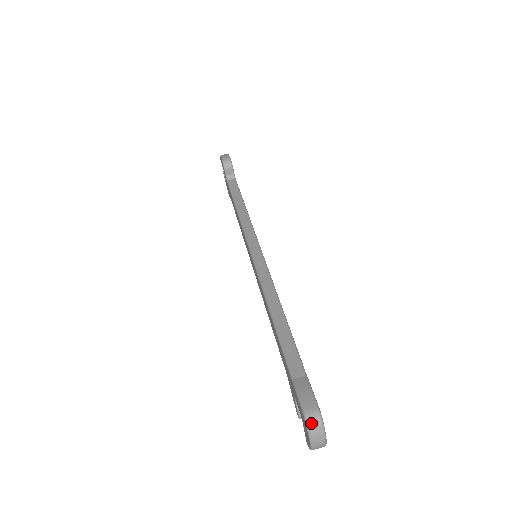
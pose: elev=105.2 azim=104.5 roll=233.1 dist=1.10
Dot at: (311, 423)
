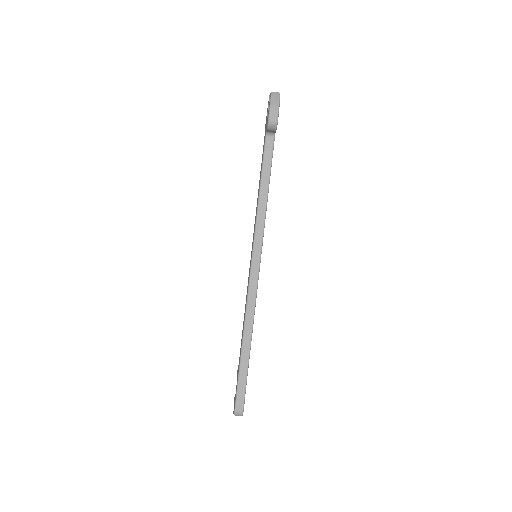
Dot at: (236, 415)
